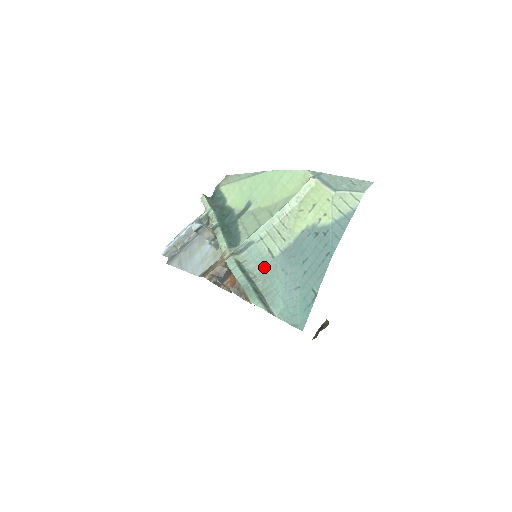
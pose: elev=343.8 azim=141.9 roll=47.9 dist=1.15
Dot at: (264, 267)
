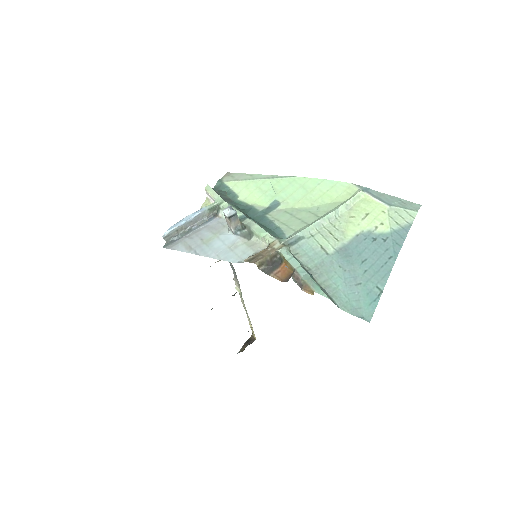
Dot at: (319, 262)
